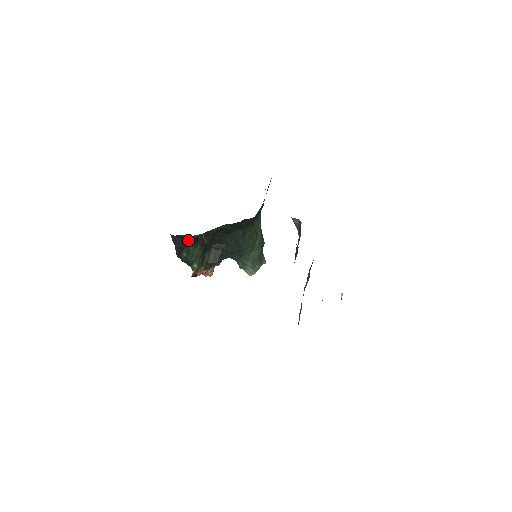
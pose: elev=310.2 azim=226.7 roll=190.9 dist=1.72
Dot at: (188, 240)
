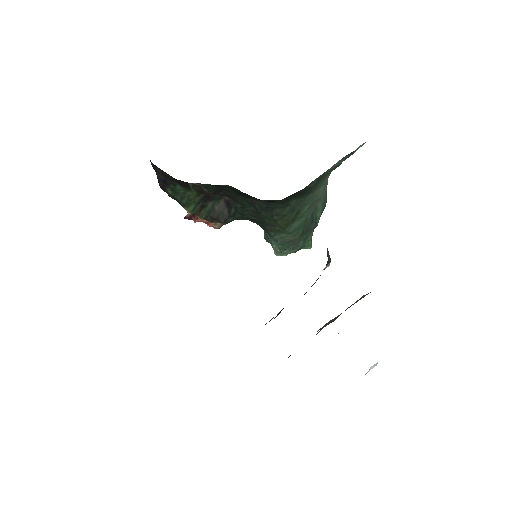
Dot at: (172, 178)
